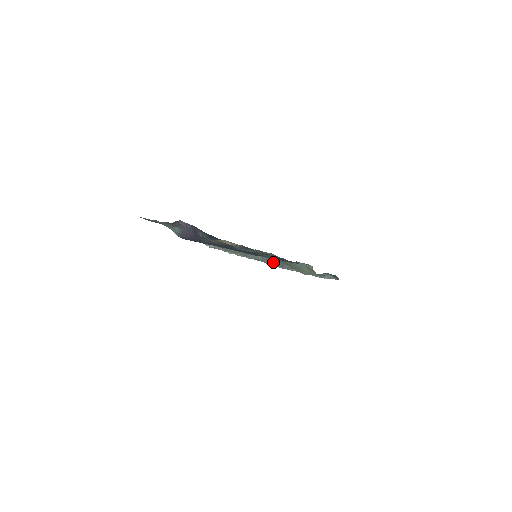
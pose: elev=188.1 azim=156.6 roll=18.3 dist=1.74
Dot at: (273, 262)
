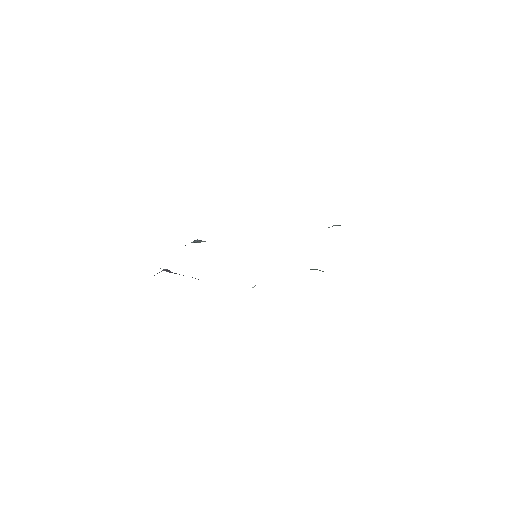
Dot at: occluded
